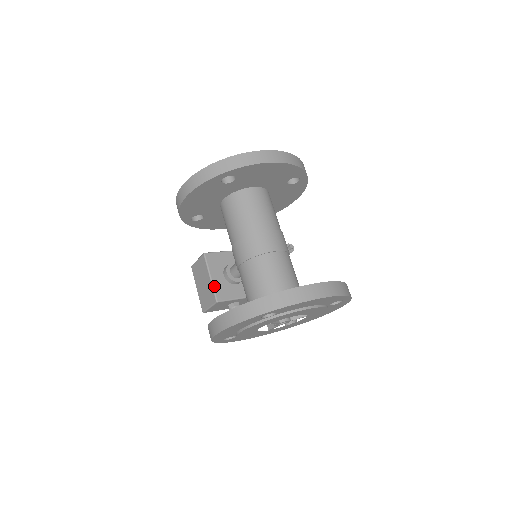
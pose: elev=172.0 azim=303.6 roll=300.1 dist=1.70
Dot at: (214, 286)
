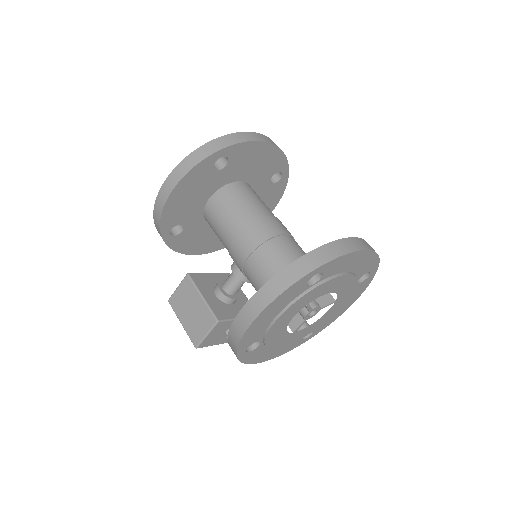
Dot at: (209, 305)
